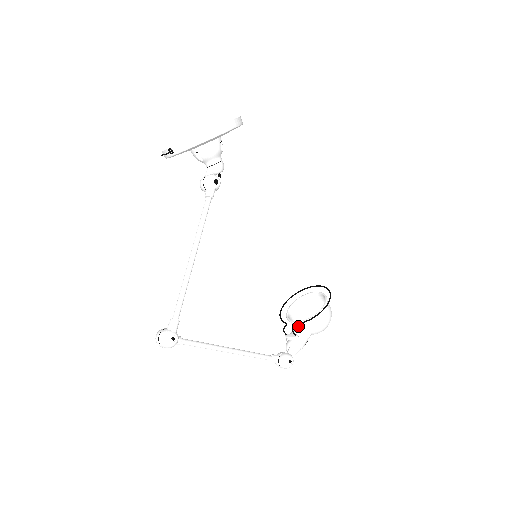
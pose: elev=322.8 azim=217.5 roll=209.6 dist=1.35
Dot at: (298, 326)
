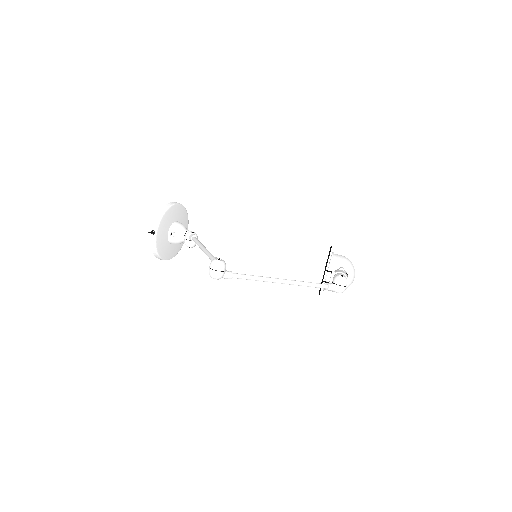
Dot at: occluded
